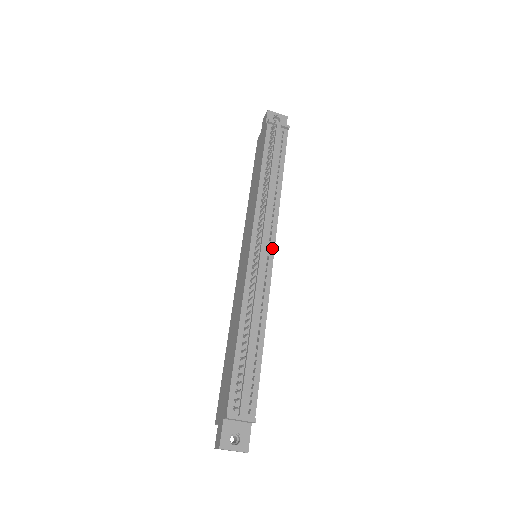
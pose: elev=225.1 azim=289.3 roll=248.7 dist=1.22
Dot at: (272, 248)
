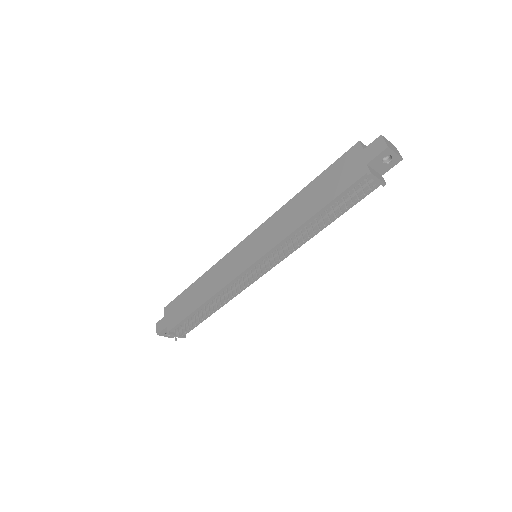
Dot at: (269, 269)
